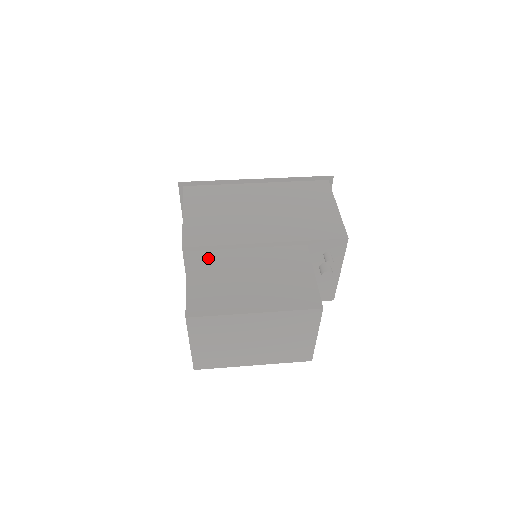
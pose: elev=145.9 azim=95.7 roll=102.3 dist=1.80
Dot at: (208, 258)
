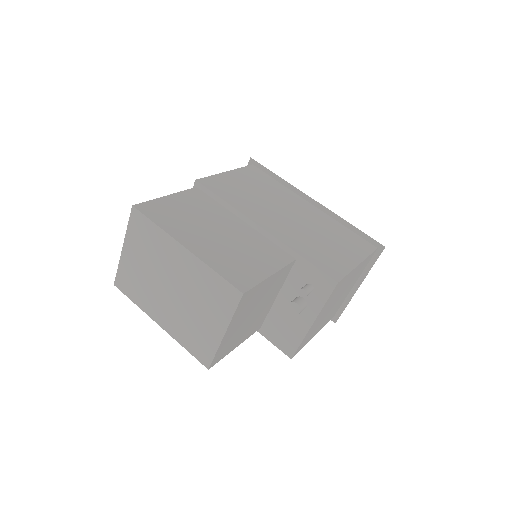
Dot at: (205, 201)
